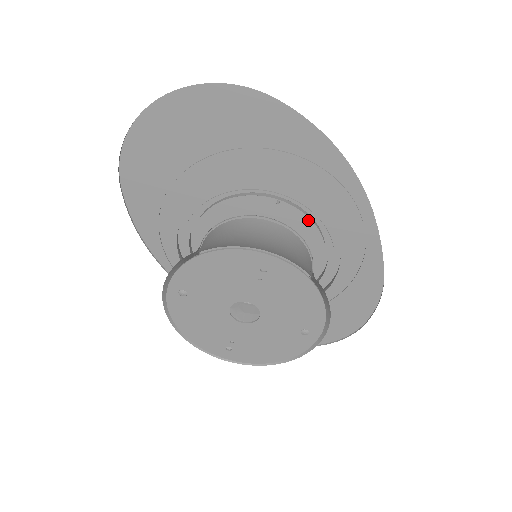
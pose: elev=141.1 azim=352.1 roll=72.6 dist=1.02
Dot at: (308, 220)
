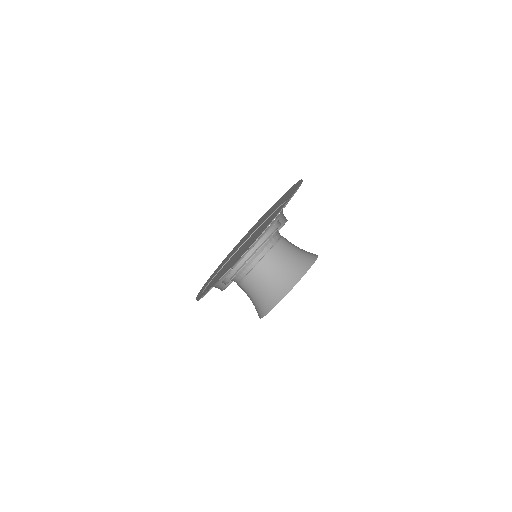
Dot at: occluded
